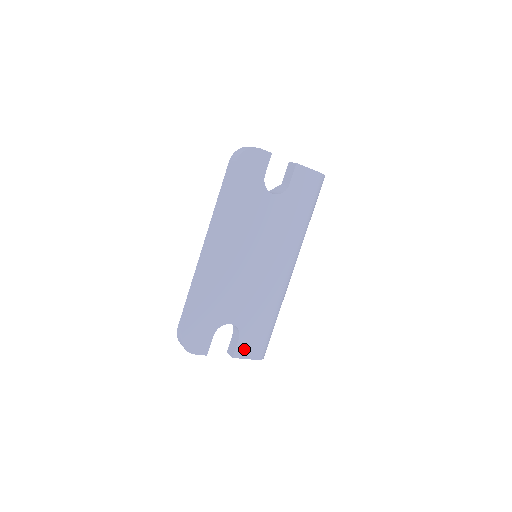
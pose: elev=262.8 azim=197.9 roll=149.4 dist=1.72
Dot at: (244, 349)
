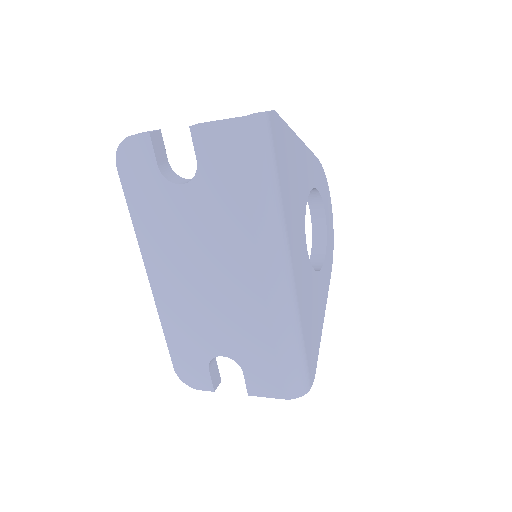
Dot at: (258, 385)
